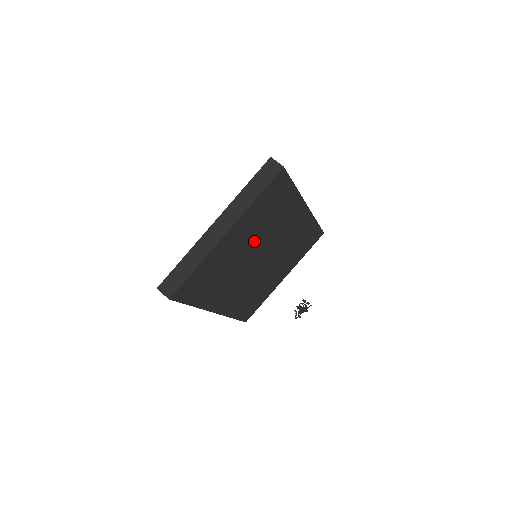
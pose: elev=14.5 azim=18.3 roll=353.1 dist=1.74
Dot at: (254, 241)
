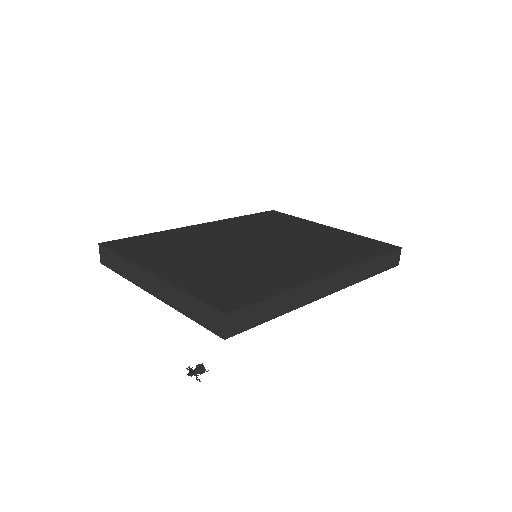
Dot at: occluded
